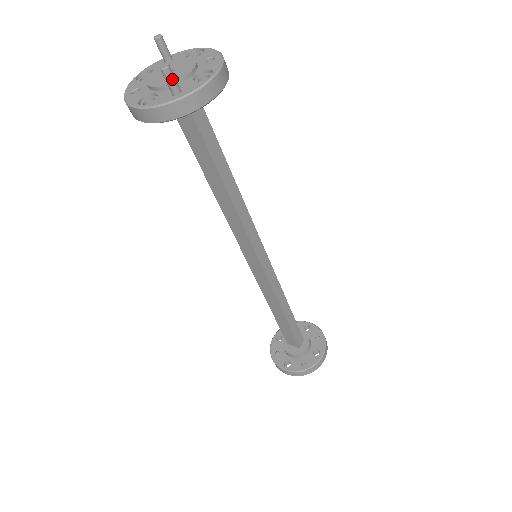
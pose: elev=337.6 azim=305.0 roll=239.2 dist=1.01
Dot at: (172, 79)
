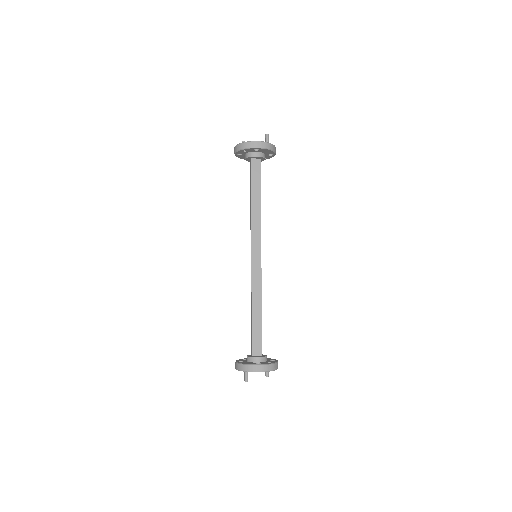
Dot at: occluded
